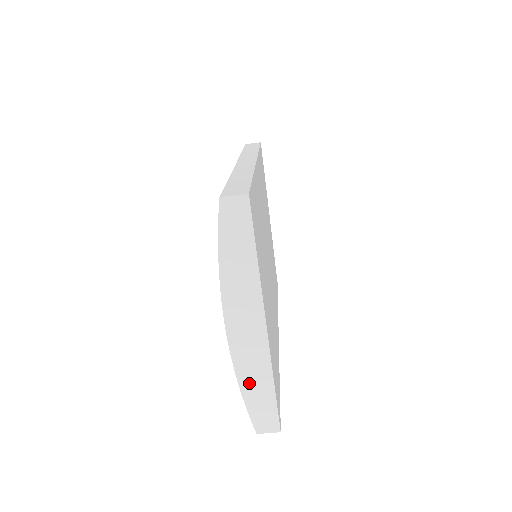
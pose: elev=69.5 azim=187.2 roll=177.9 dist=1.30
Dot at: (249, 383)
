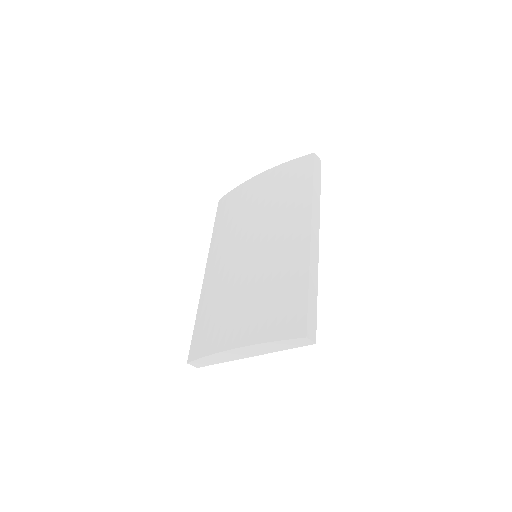
Dot at: (213, 358)
